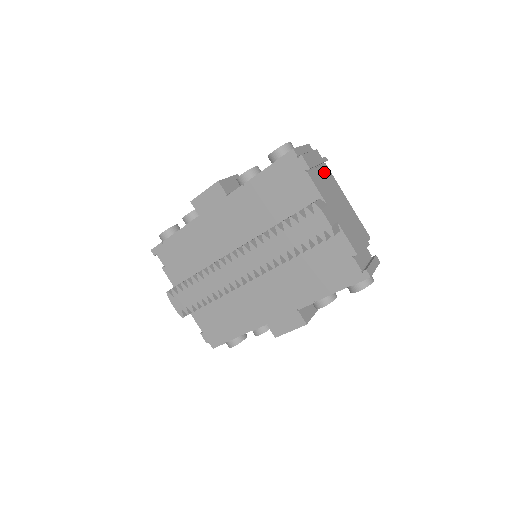
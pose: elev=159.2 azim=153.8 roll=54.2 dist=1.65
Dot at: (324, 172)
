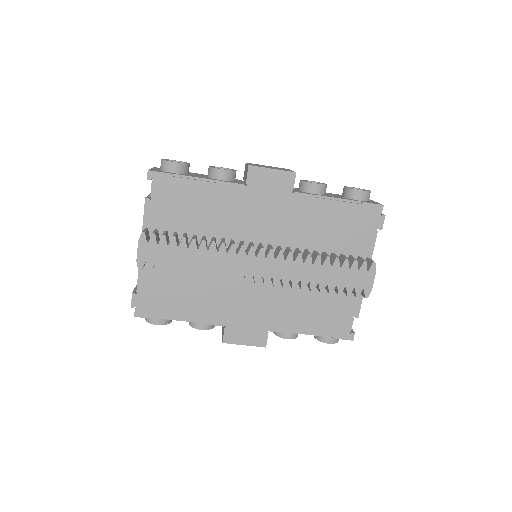
Dot at: occluded
